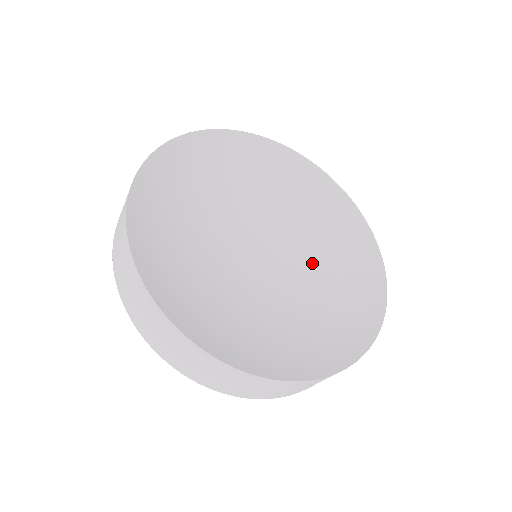
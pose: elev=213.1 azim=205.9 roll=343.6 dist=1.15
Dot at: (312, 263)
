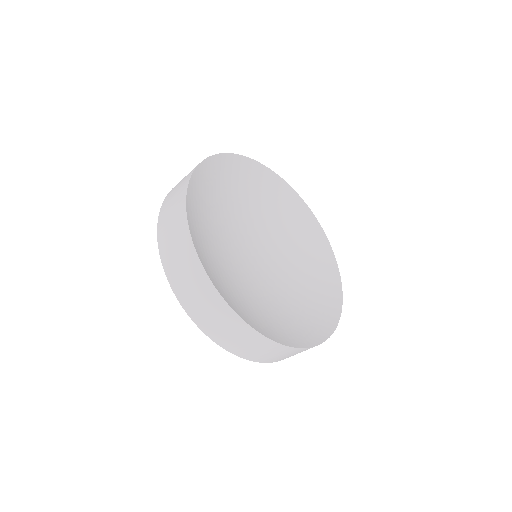
Dot at: (292, 269)
